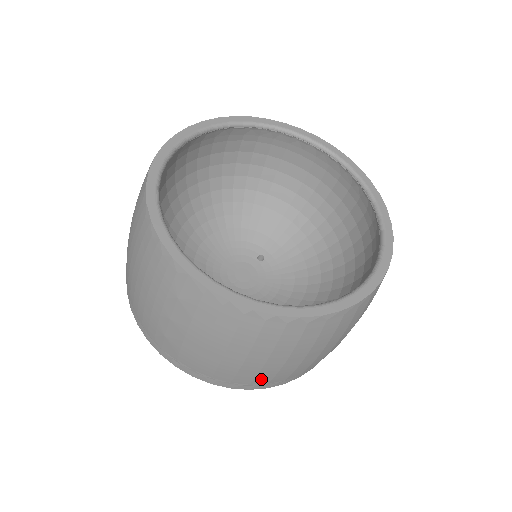
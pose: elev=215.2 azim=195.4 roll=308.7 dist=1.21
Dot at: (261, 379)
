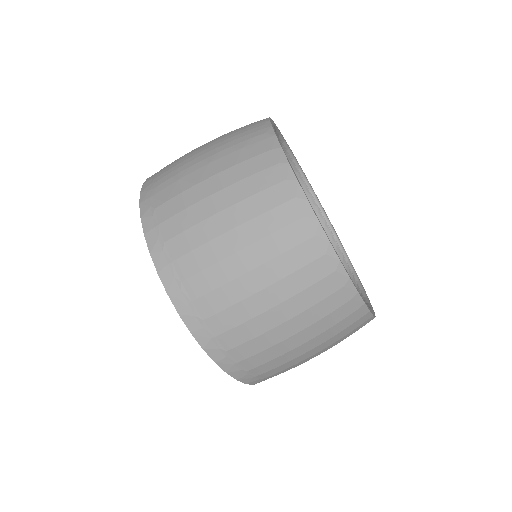
Dot at: (201, 281)
